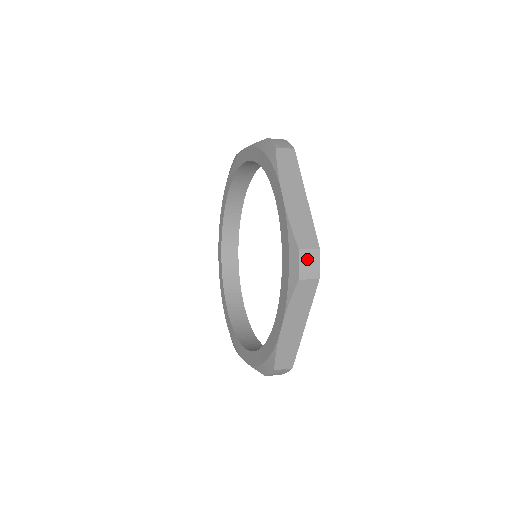
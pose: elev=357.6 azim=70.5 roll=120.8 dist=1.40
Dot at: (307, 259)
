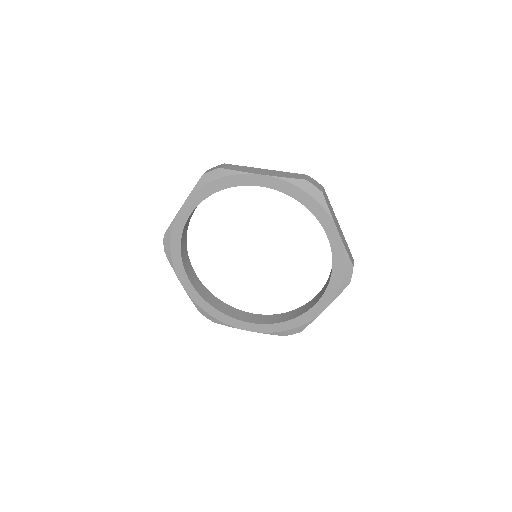
Dot at: (312, 182)
